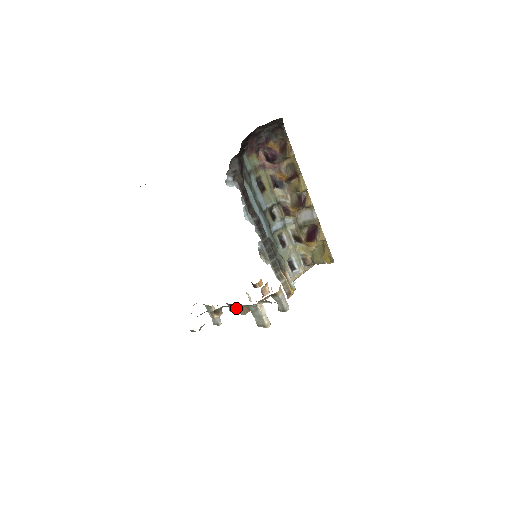
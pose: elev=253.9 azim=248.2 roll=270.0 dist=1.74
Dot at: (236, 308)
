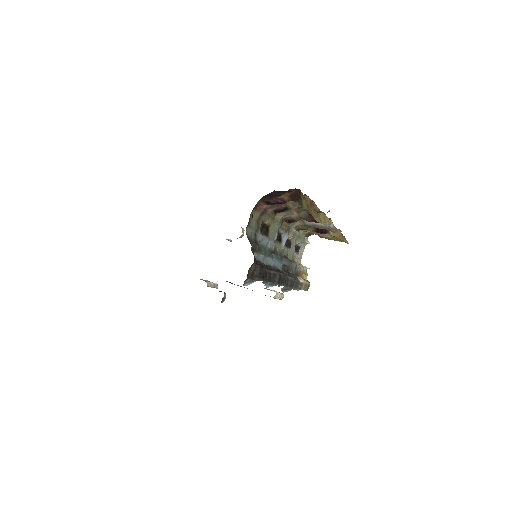
Dot at: occluded
